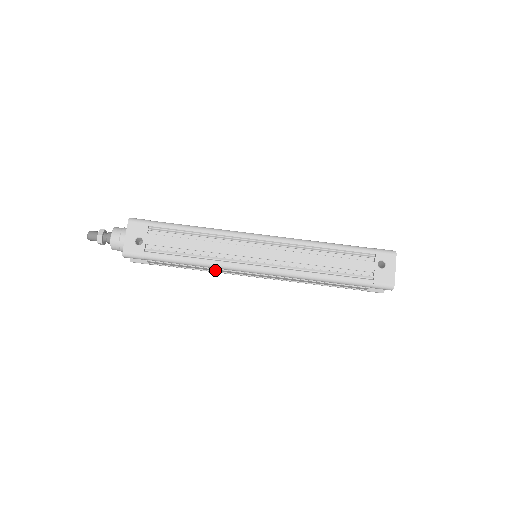
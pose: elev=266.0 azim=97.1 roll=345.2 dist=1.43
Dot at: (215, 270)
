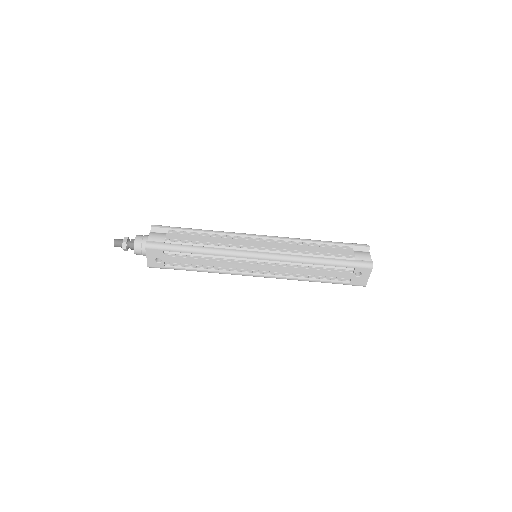
Dot at: occluded
